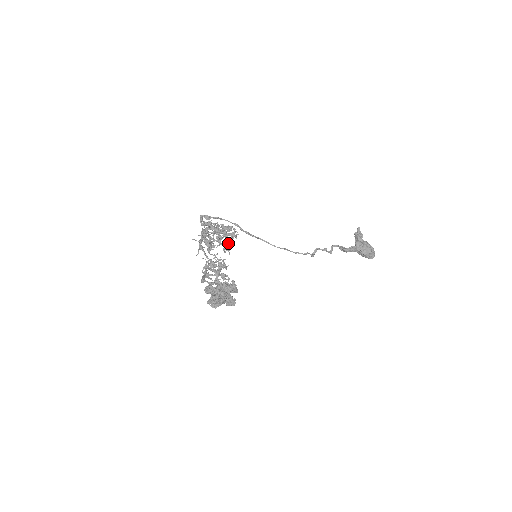
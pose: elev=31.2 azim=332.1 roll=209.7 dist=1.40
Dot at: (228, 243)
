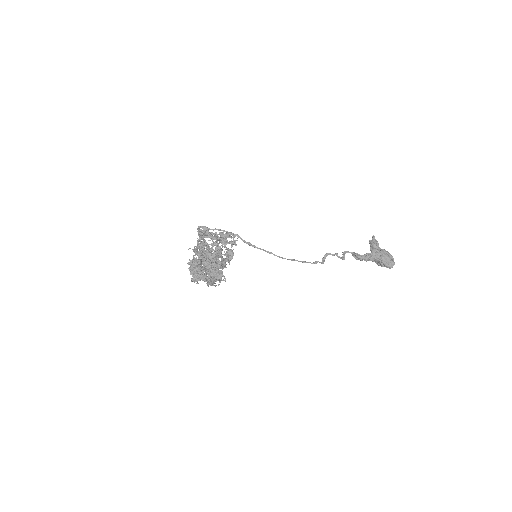
Dot at: (228, 253)
